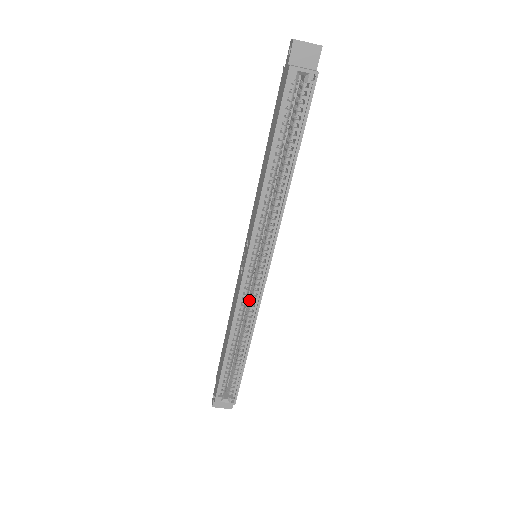
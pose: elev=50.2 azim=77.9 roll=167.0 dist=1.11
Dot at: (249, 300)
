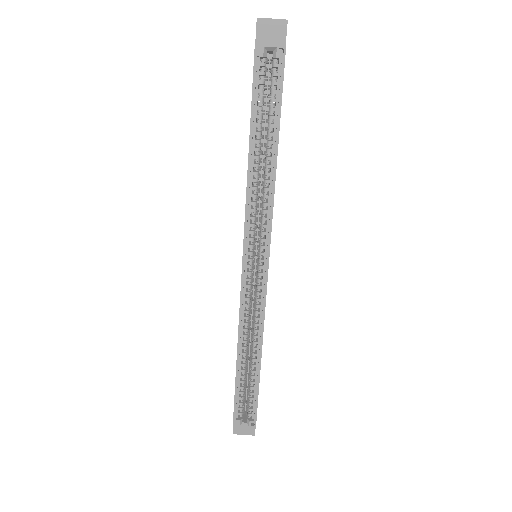
Dot at: (254, 304)
